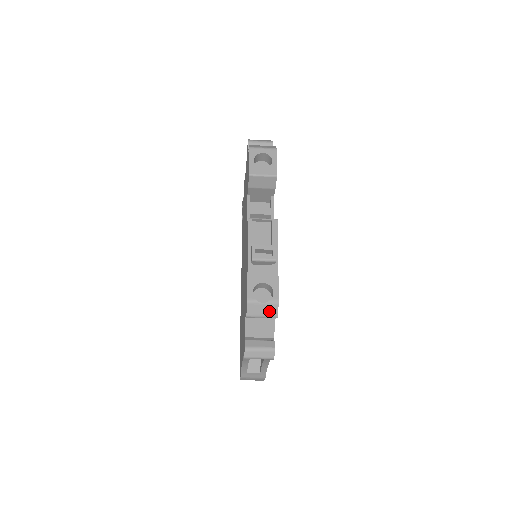
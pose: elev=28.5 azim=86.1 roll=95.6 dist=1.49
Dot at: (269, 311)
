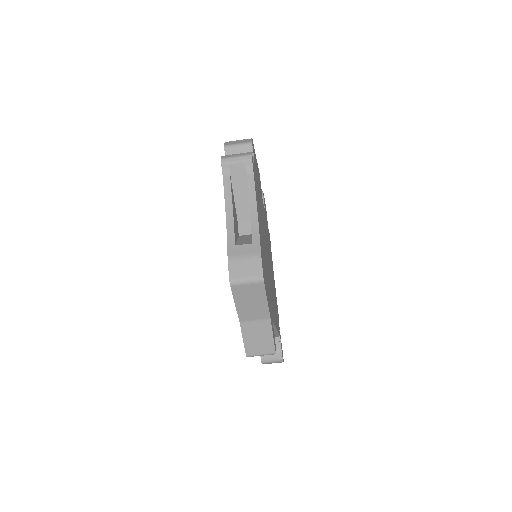
Dot at: (244, 141)
